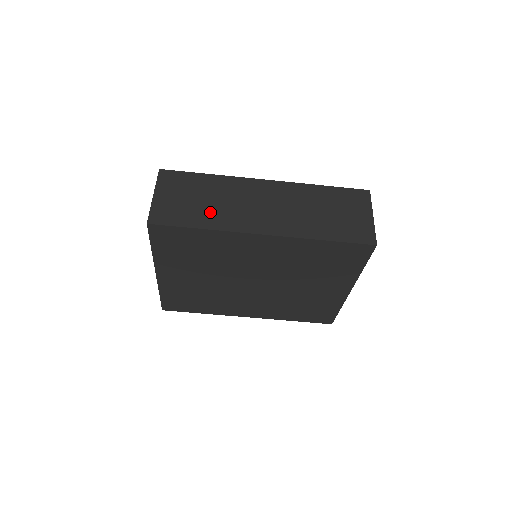
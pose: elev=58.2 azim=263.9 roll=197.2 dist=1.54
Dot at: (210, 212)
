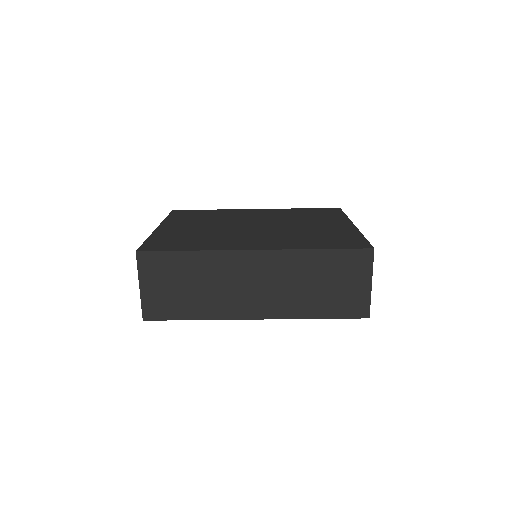
Dot at: (200, 300)
